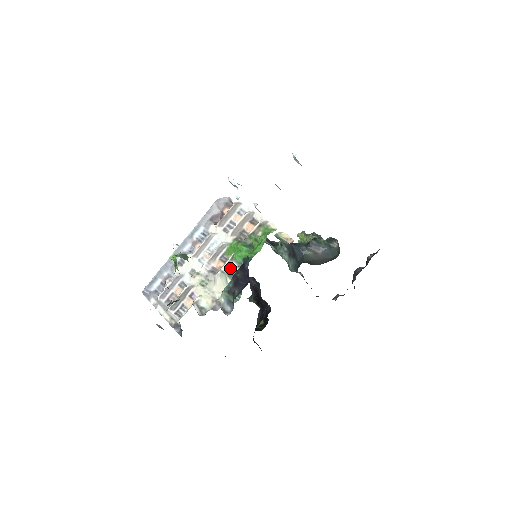
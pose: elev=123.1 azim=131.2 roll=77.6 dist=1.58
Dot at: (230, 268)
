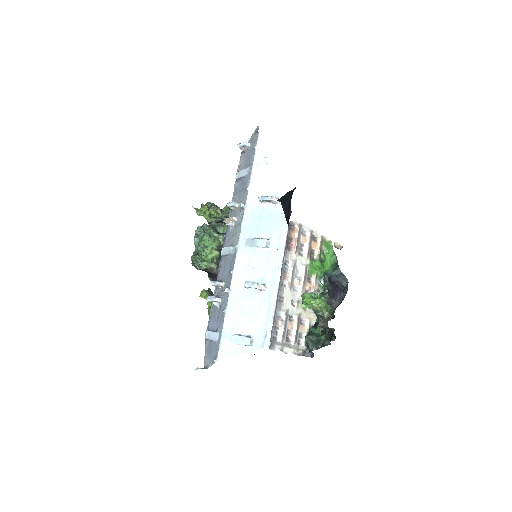
Dot at: (317, 285)
